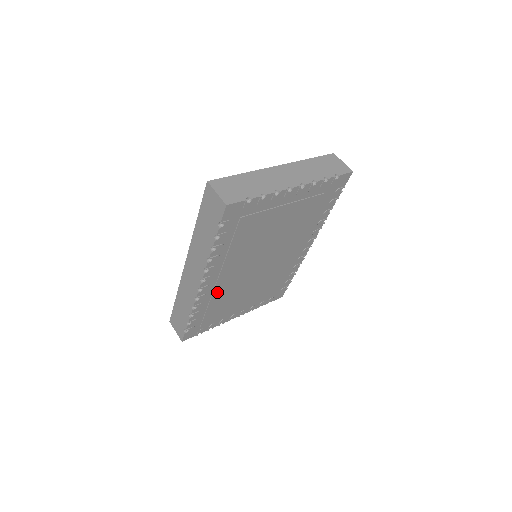
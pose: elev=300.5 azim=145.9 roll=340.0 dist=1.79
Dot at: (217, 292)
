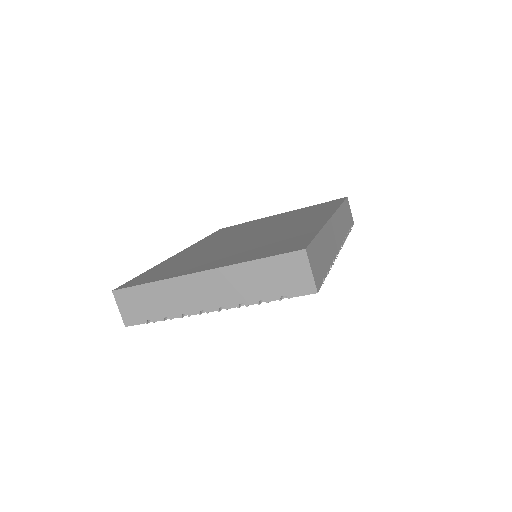
Dot at: occluded
